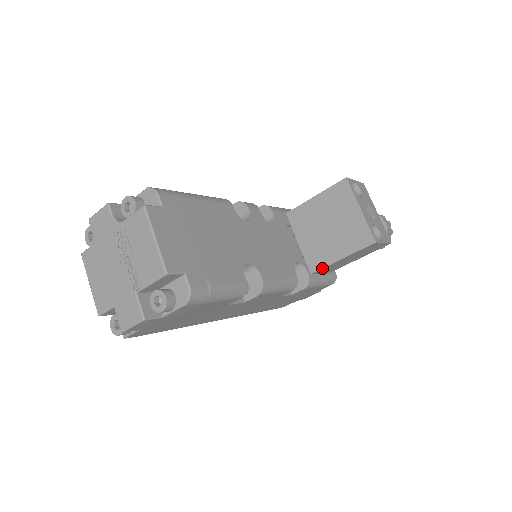
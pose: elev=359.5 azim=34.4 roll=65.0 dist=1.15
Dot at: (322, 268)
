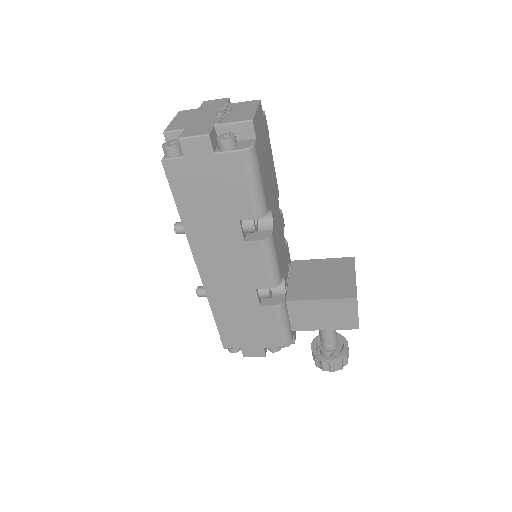
Dot at: (299, 300)
